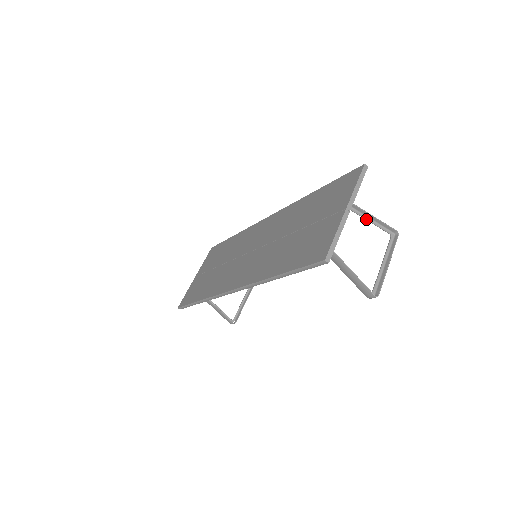
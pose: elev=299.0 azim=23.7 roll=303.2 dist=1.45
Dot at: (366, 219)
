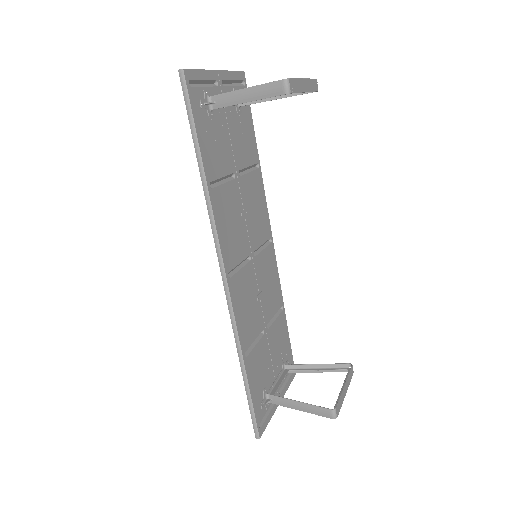
Dot at: occluded
